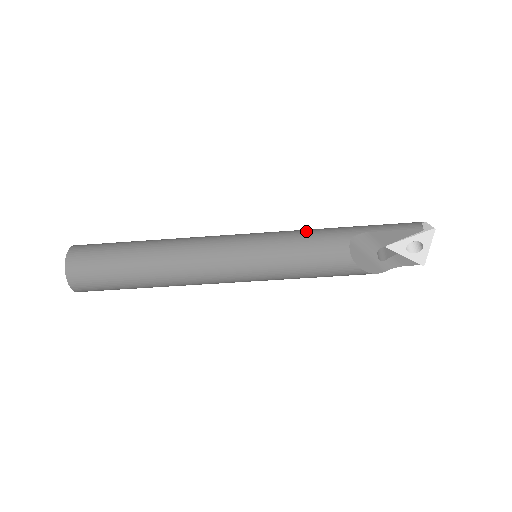
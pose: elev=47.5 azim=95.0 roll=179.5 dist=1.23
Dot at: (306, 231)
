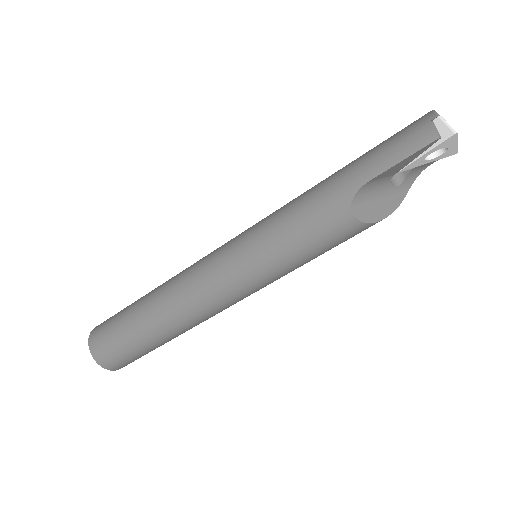
Dot at: (293, 215)
